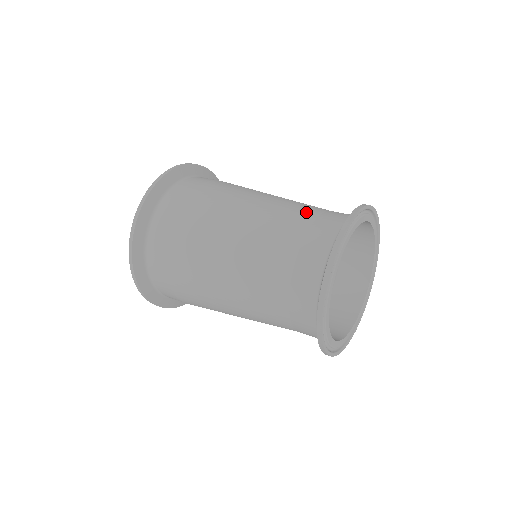
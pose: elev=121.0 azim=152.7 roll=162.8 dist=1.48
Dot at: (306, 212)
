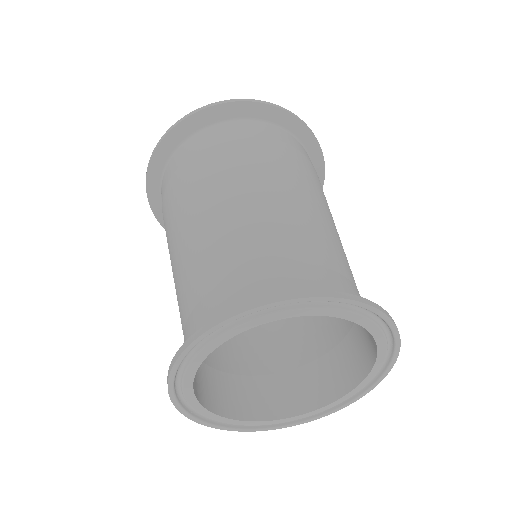
Dot at: (306, 248)
